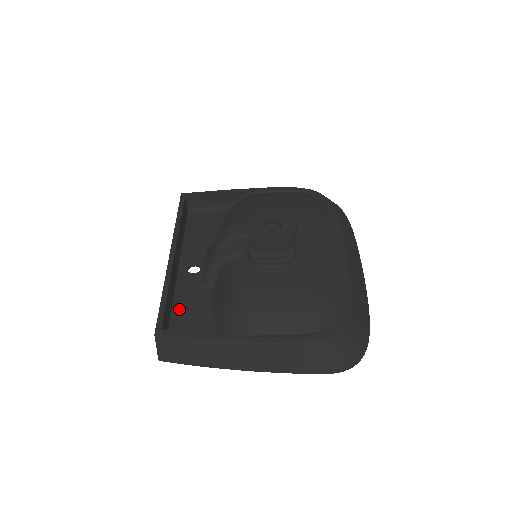
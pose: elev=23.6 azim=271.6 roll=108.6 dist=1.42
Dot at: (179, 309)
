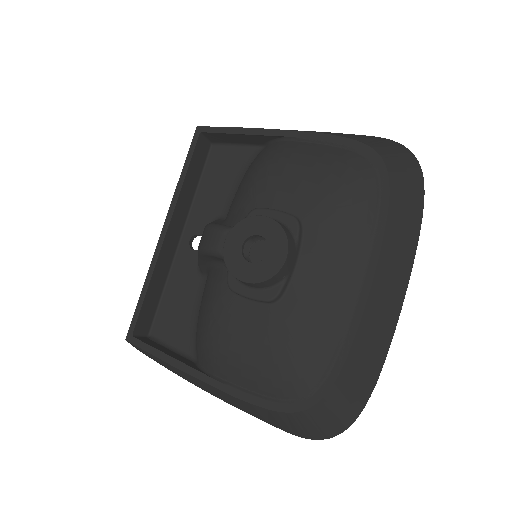
Dot at: (169, 297)
